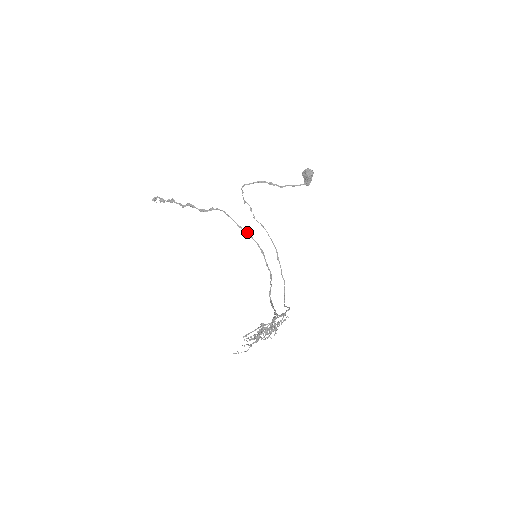
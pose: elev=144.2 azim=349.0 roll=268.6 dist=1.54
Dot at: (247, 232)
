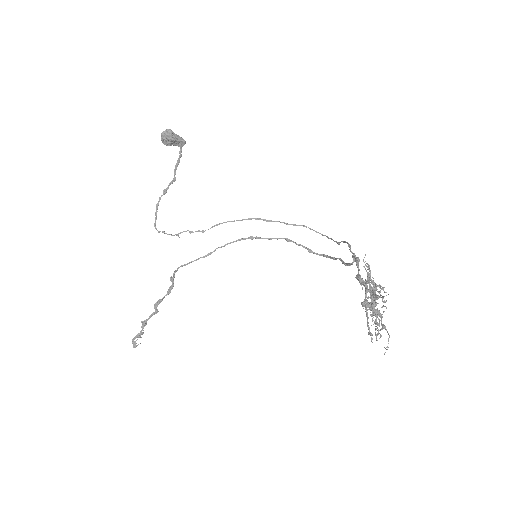
Dot at: occluded
